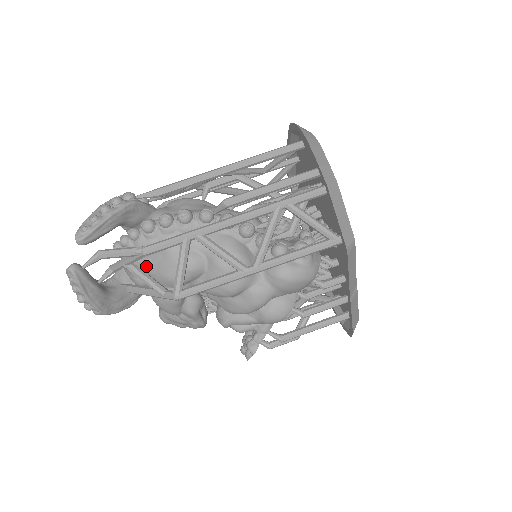
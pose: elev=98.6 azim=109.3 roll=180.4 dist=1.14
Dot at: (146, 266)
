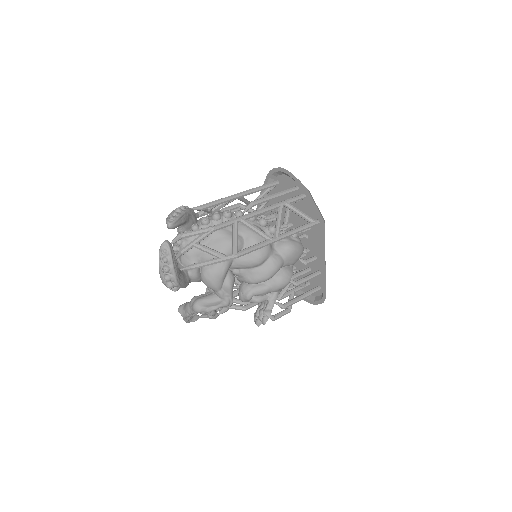
Dot at: occluded
